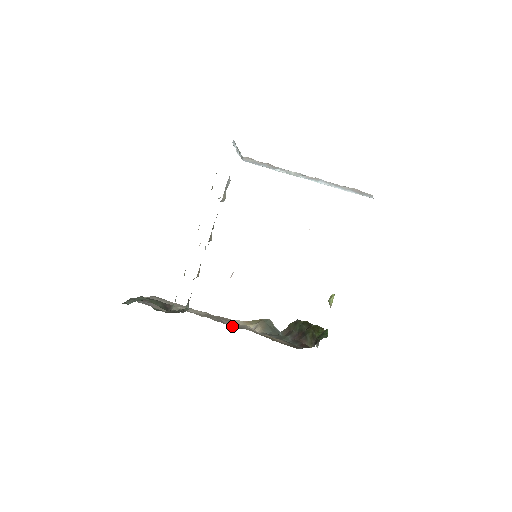
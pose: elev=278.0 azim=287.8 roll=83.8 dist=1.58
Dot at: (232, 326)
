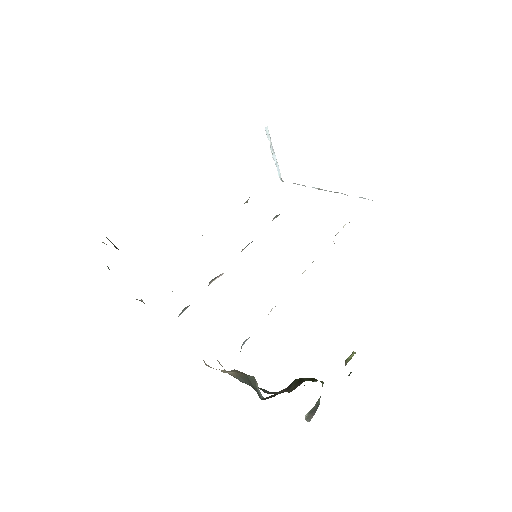
Dot at: occluded
